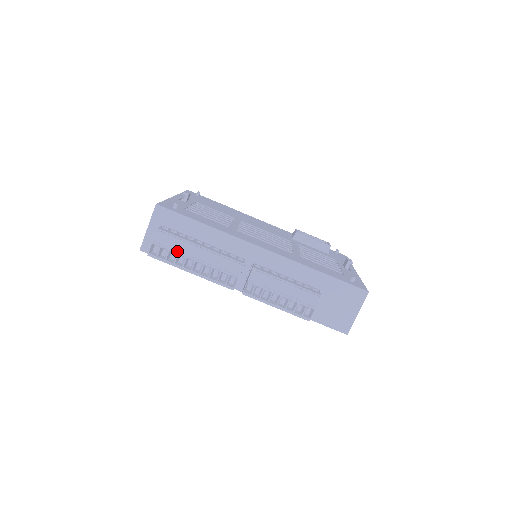
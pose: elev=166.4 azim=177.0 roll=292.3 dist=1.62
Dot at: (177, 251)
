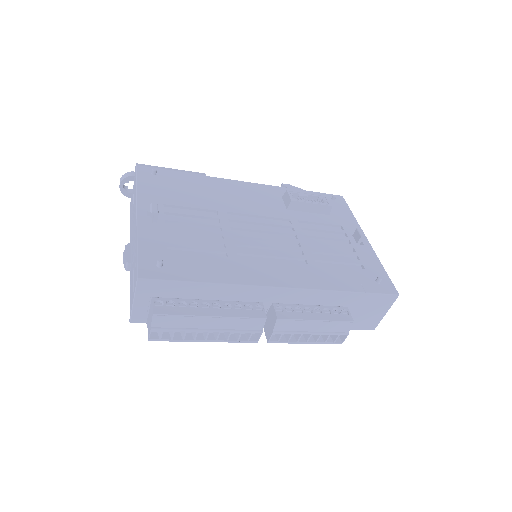
Dot at: (184, 329)
